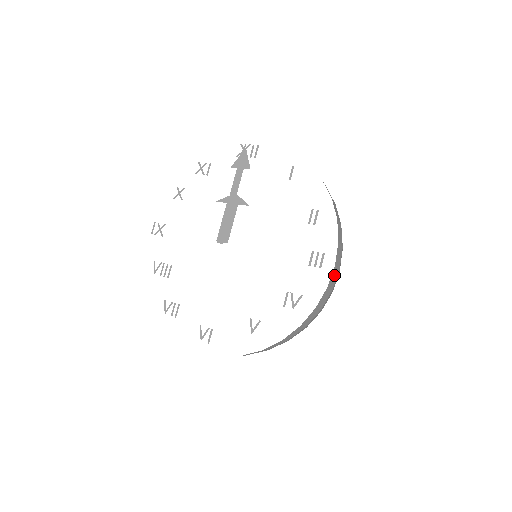
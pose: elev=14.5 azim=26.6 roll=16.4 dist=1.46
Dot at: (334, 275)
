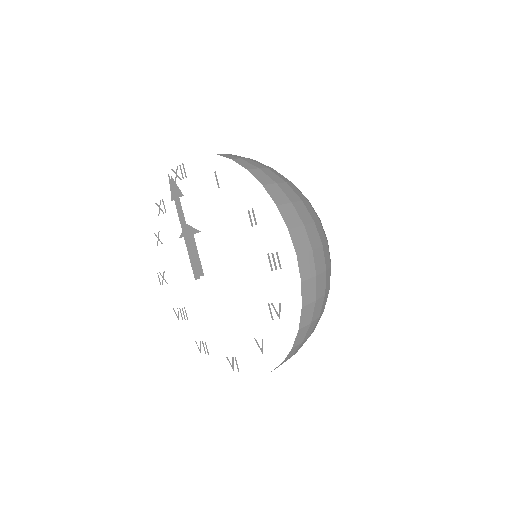
Dot at: (306, 263)
